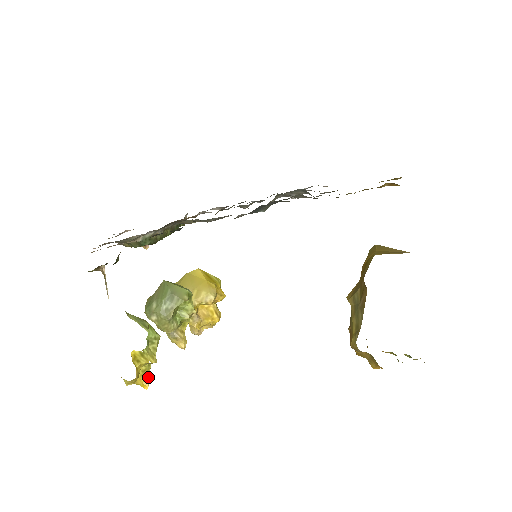
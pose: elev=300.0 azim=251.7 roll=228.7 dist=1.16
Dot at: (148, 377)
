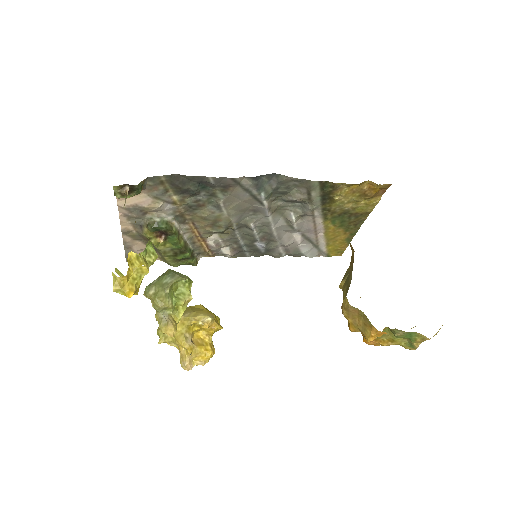
Dot at: (136, 288)
